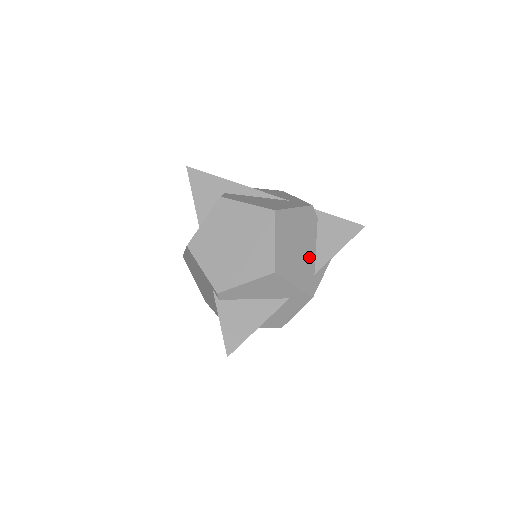
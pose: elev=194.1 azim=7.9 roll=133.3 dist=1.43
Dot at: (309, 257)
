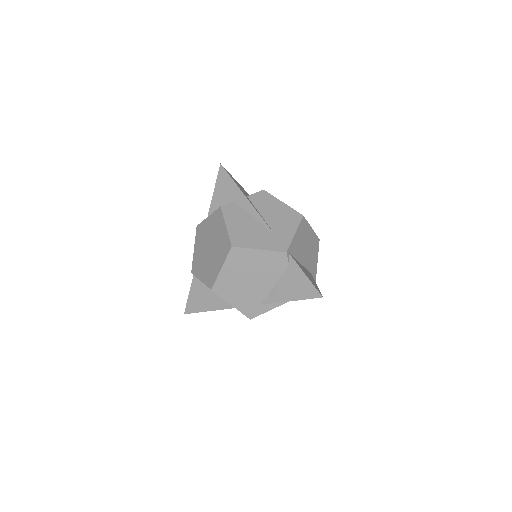
Dot at: (260, 291)
